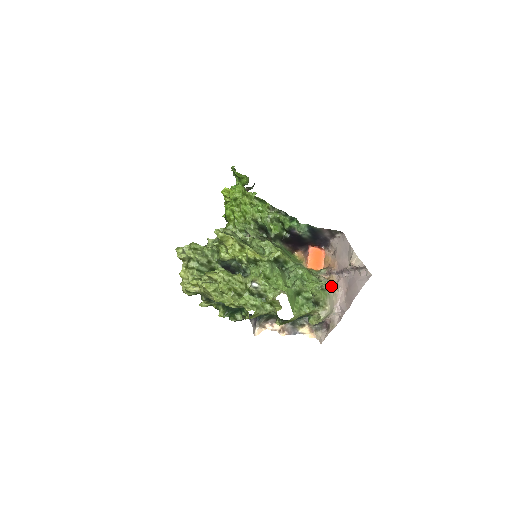
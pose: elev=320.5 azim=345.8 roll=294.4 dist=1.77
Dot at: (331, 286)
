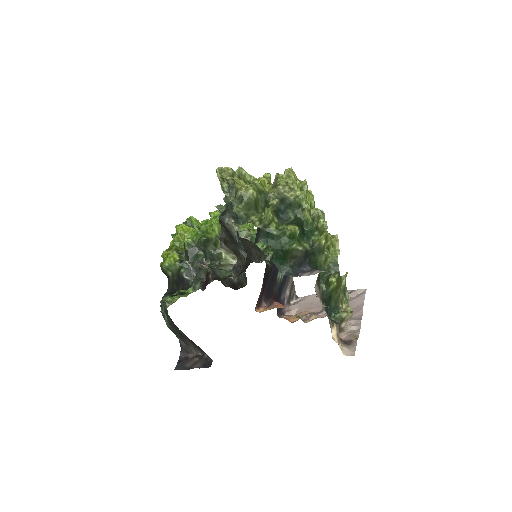
Dot at: occluded
